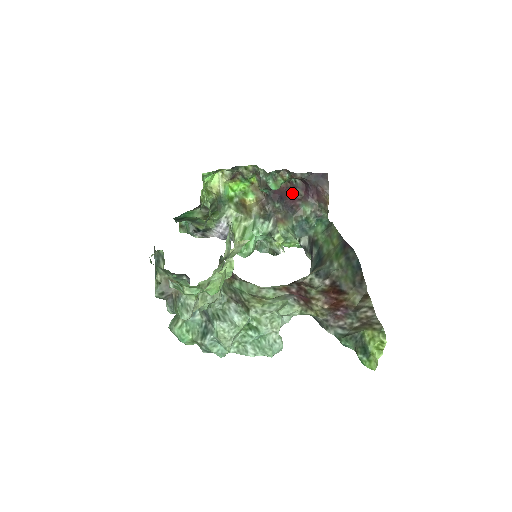
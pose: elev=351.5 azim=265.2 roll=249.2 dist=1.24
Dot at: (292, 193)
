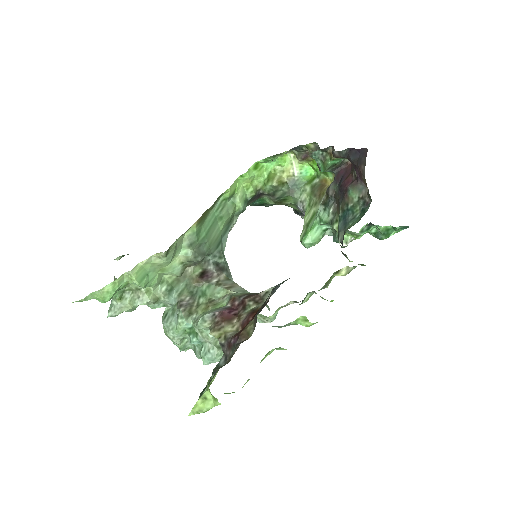
Dot at: (351, 173)
